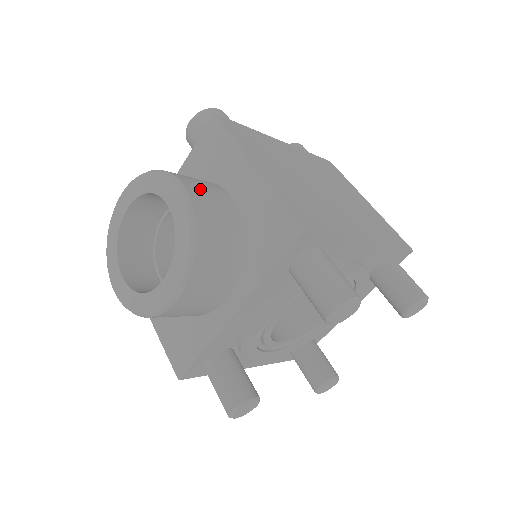
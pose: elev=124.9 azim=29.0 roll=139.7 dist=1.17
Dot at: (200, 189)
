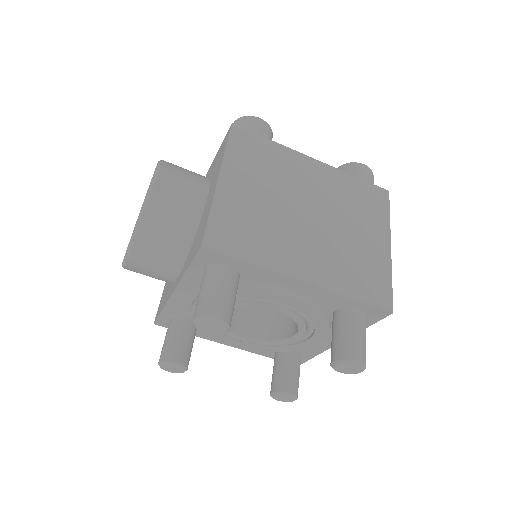
Dot at: (173, 185)
